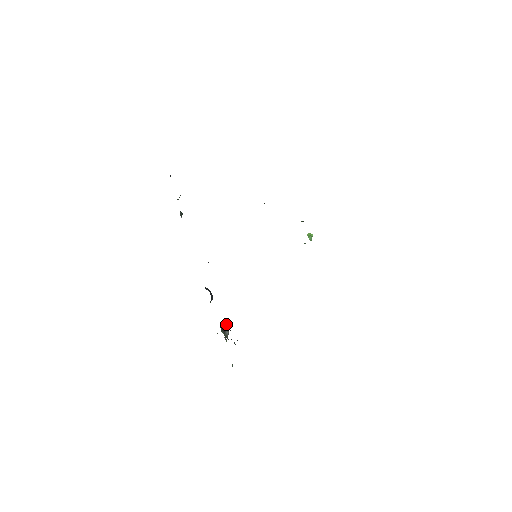
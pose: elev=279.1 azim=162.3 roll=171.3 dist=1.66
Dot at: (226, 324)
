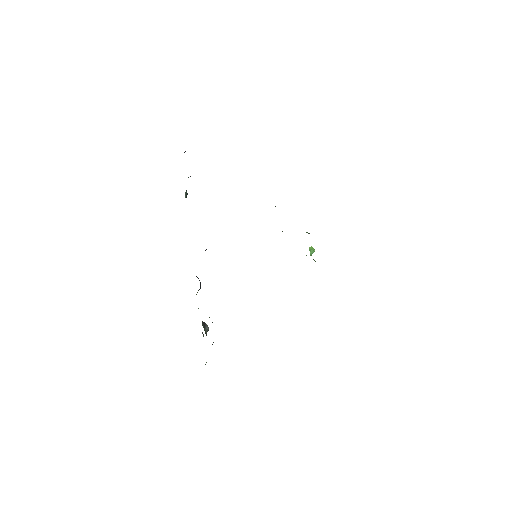
Dot at: occluded
